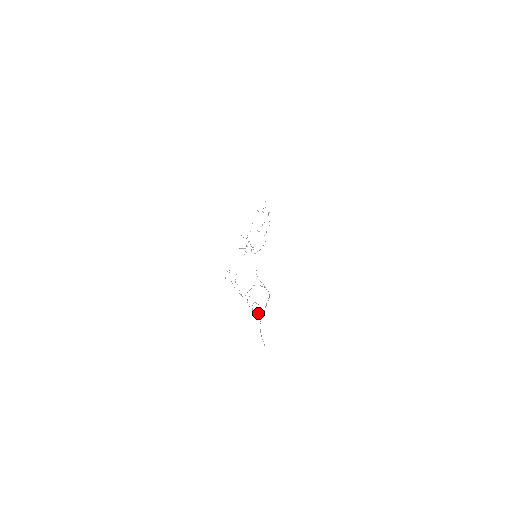
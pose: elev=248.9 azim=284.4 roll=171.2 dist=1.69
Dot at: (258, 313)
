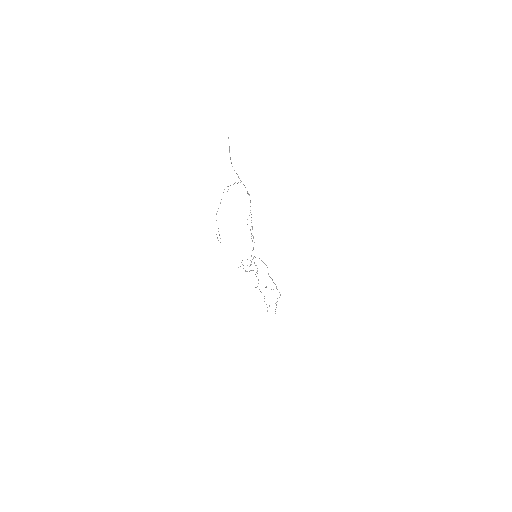
Dot at: occluded
